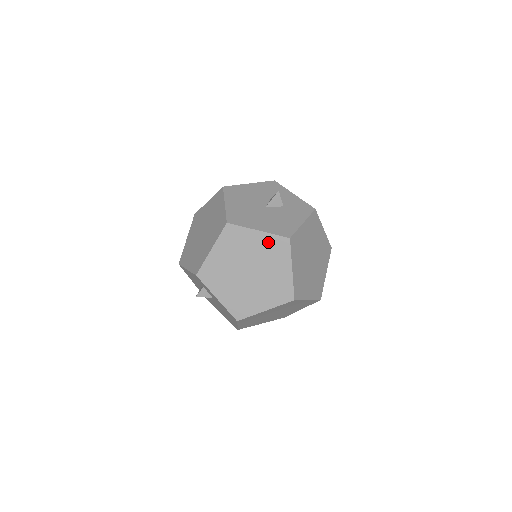
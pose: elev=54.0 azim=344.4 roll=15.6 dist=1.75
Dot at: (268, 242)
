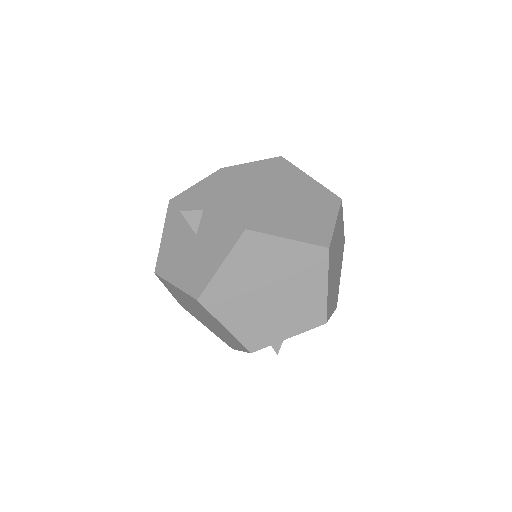
Dot at: (240, 258)
